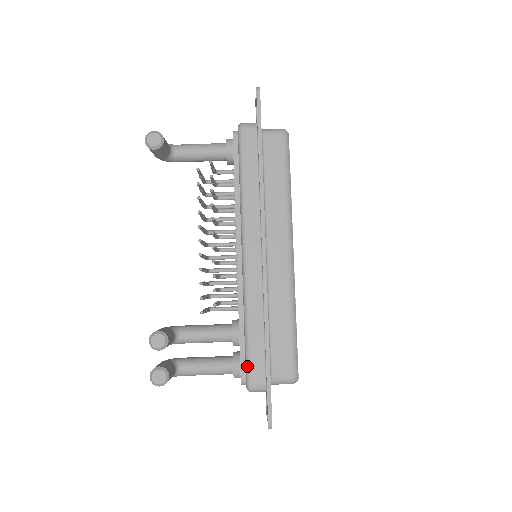
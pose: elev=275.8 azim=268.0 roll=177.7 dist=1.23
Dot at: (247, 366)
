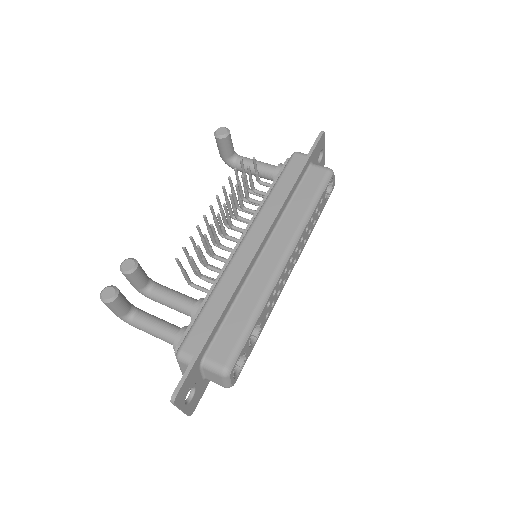
Dot at: (189, 332)
